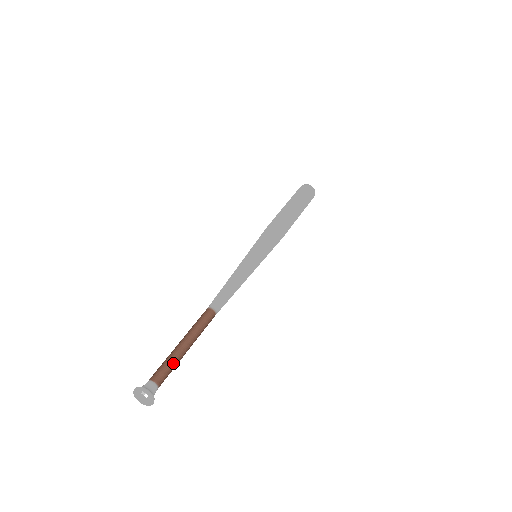
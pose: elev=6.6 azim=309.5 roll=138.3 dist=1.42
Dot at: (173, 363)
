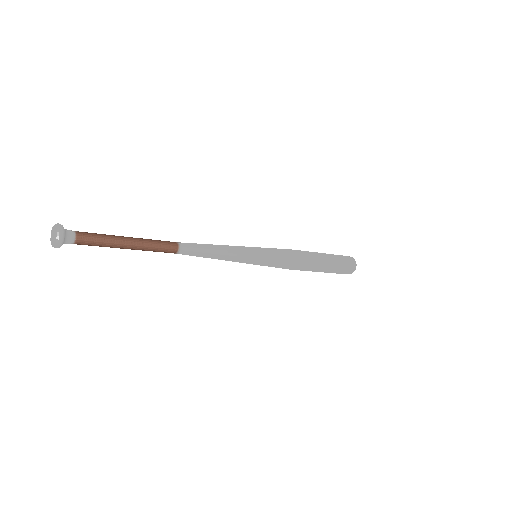
Dot at: (105, 239)
